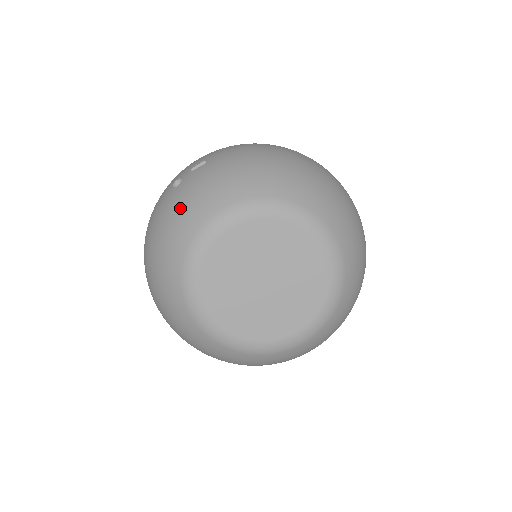
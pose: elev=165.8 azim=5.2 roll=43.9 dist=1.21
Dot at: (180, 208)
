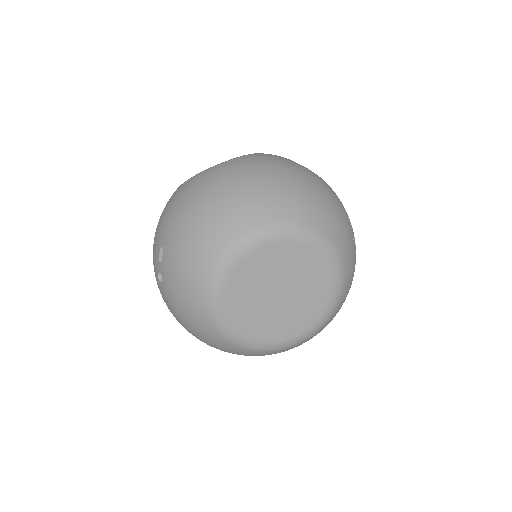
Dot at: (180, 300)
